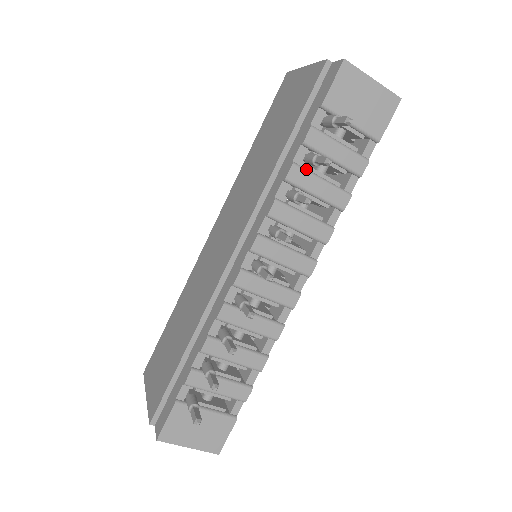
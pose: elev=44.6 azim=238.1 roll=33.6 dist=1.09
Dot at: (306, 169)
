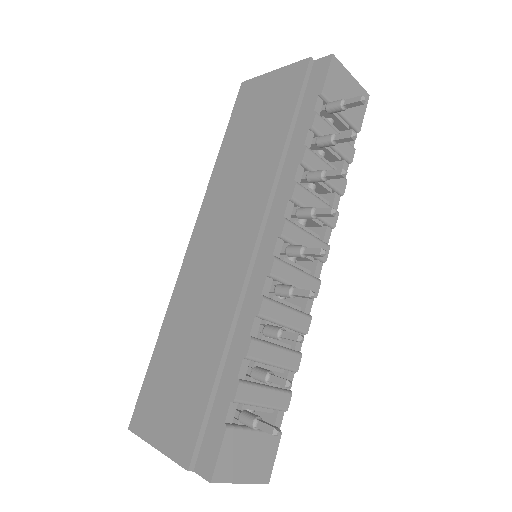
Dot at: (315, 153)
